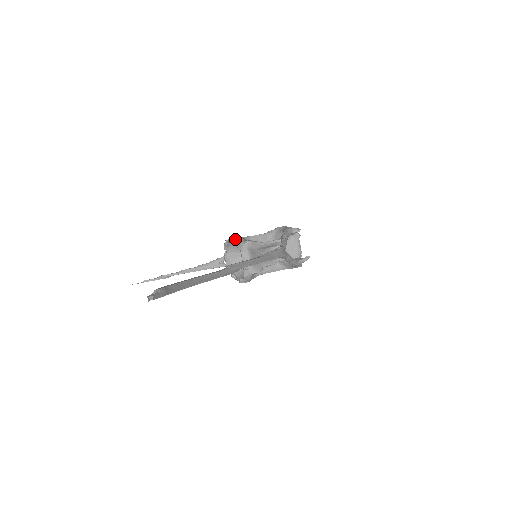
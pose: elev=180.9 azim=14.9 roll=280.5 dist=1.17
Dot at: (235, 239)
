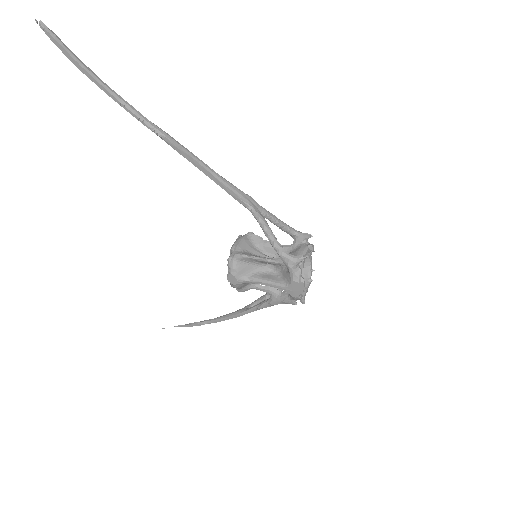
Dot at: occluded
